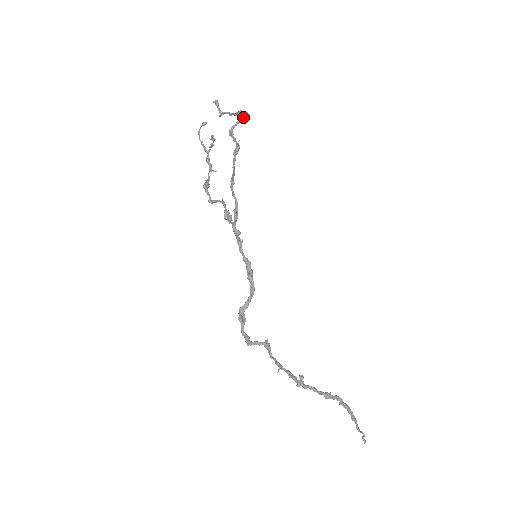
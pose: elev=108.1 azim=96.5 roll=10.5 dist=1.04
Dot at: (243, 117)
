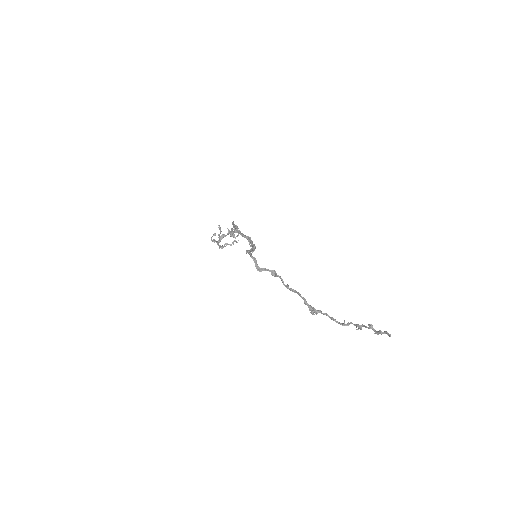
Dot at: occluded
